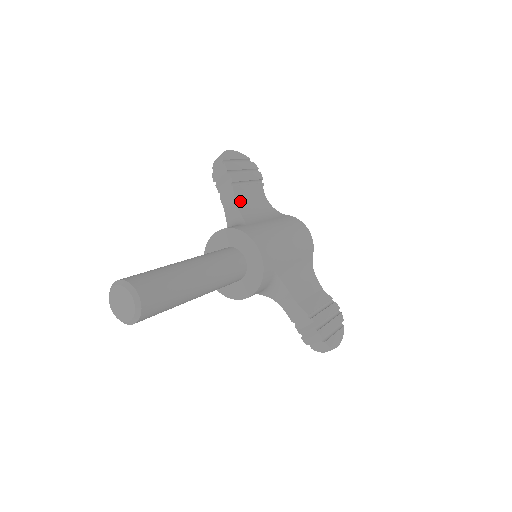
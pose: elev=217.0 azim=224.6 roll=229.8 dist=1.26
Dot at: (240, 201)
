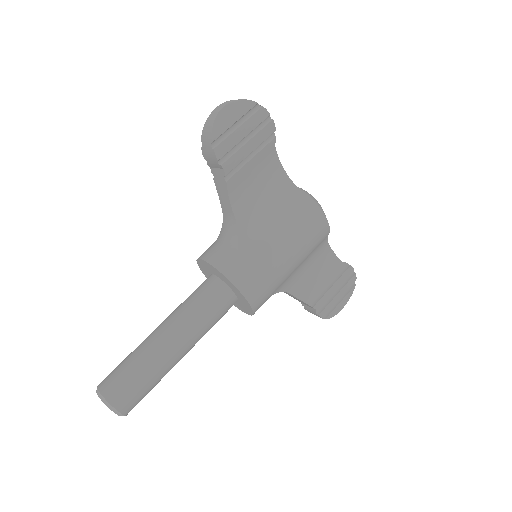
Dot at: (237, 195)
